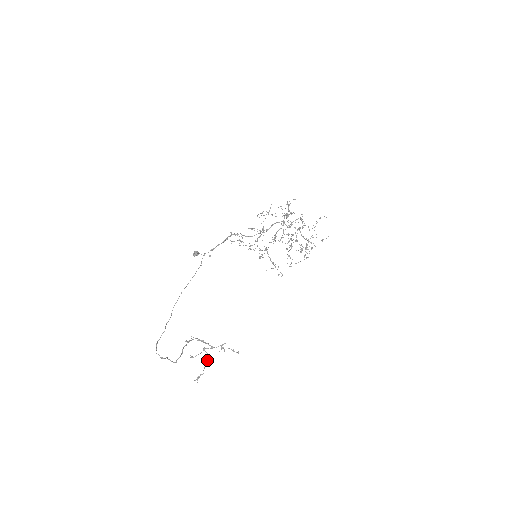
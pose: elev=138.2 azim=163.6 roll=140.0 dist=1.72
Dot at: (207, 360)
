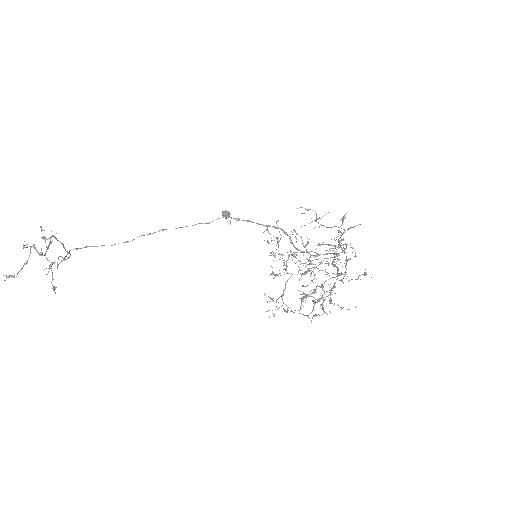
Dot at: (26, 262)
